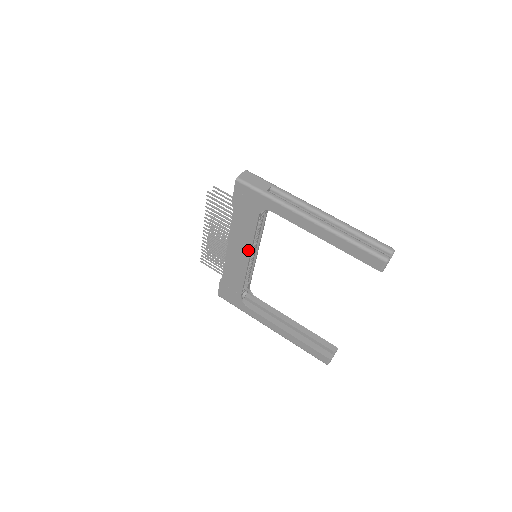
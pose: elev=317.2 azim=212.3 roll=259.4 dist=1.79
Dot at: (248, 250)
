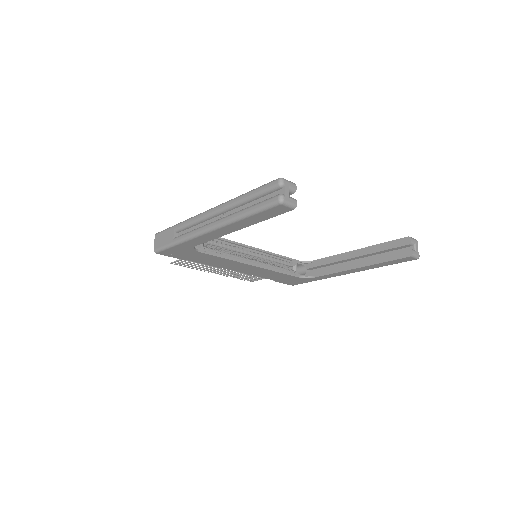
Dot at: (241, 264)
